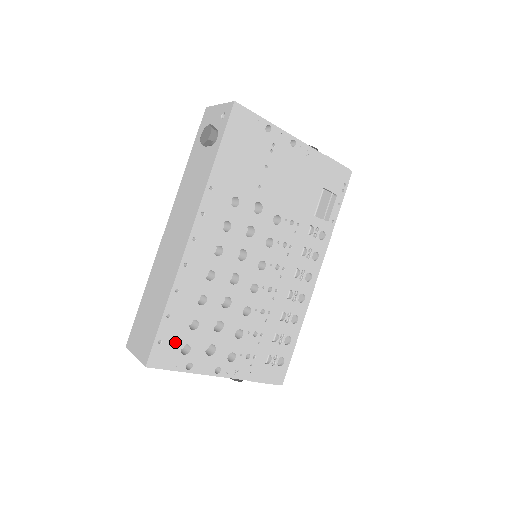
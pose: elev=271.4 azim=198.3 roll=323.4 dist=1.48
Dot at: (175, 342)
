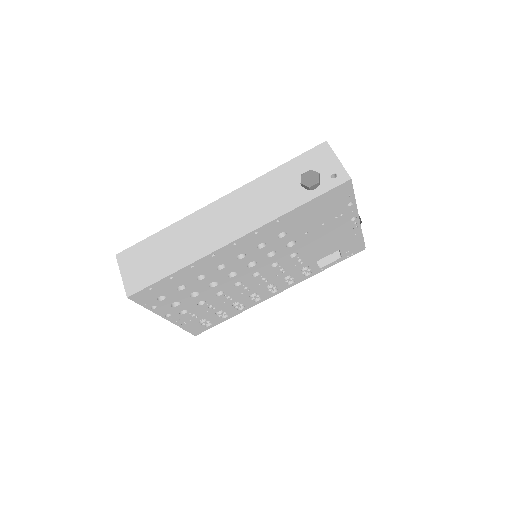
Dot at: (160, 292)
